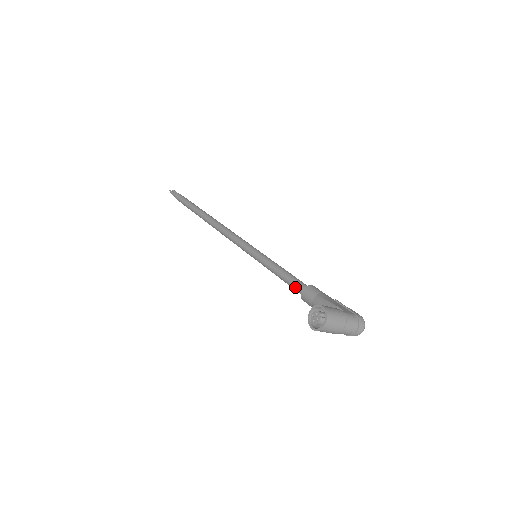
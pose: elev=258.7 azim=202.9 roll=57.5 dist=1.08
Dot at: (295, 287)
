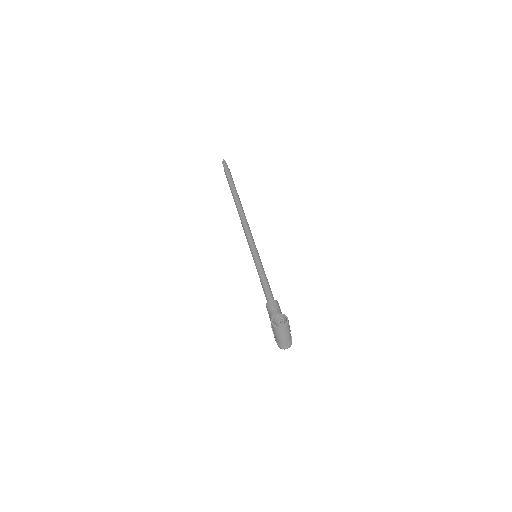
Dot at: (268, 294)
